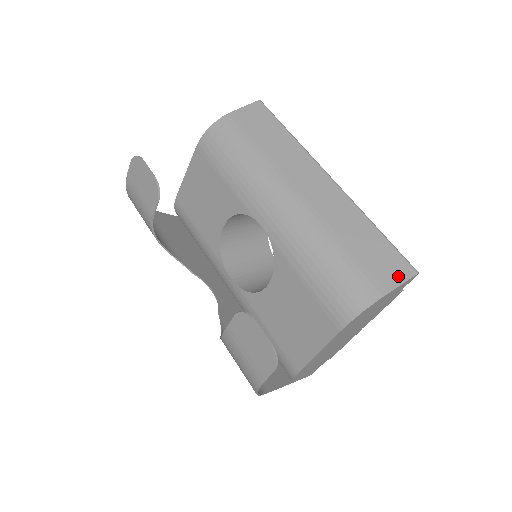
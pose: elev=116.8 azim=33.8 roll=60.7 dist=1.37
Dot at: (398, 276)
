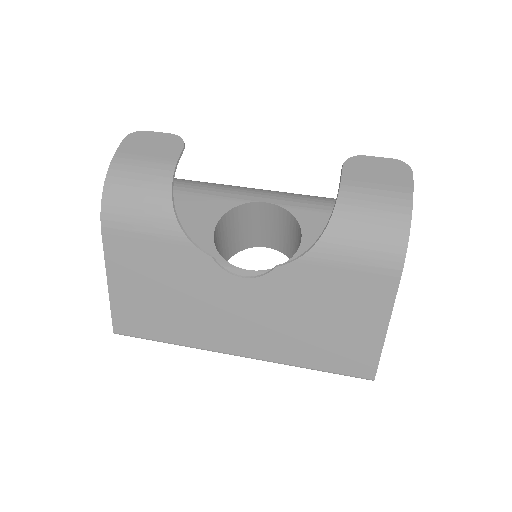
Dot at: occluded
